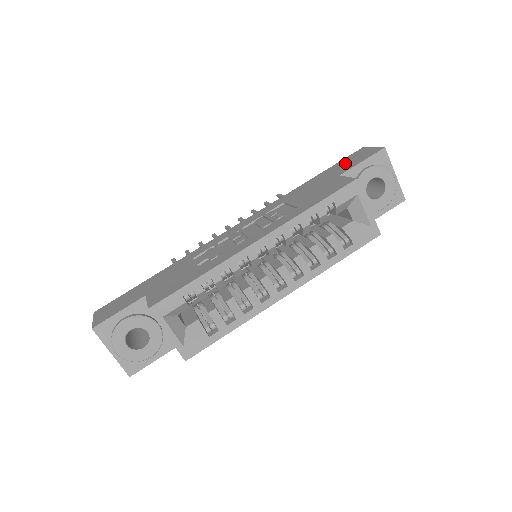
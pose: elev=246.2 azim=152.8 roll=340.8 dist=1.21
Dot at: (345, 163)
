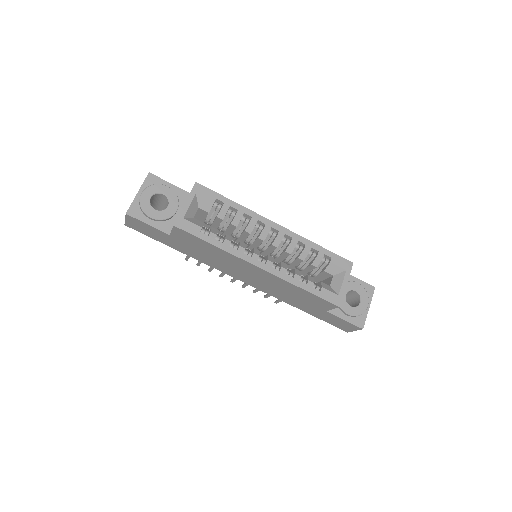
Dot at: occluded
